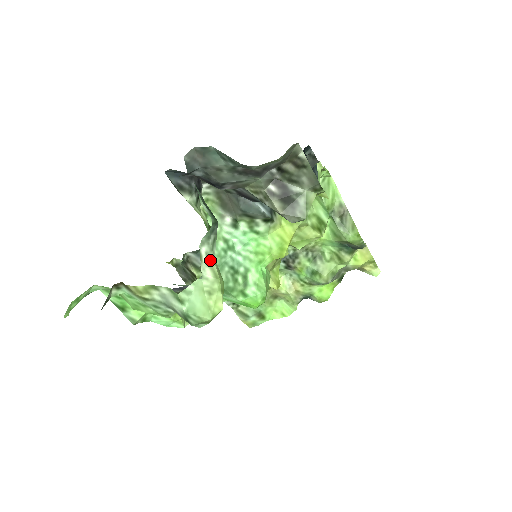
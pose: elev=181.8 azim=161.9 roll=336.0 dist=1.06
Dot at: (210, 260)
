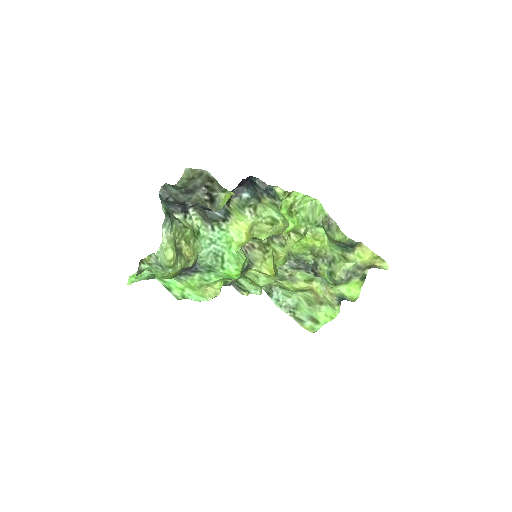
Dot at: (167, 235)
